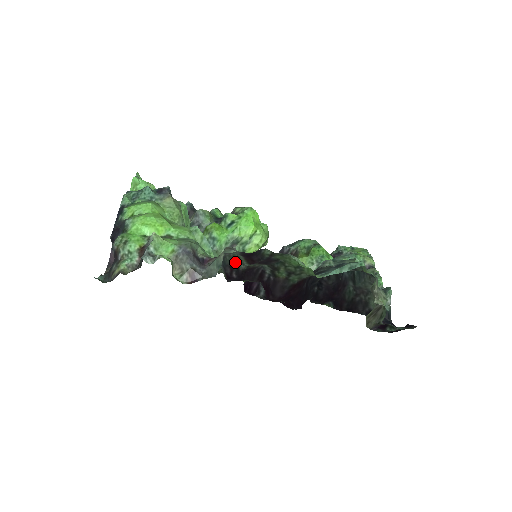
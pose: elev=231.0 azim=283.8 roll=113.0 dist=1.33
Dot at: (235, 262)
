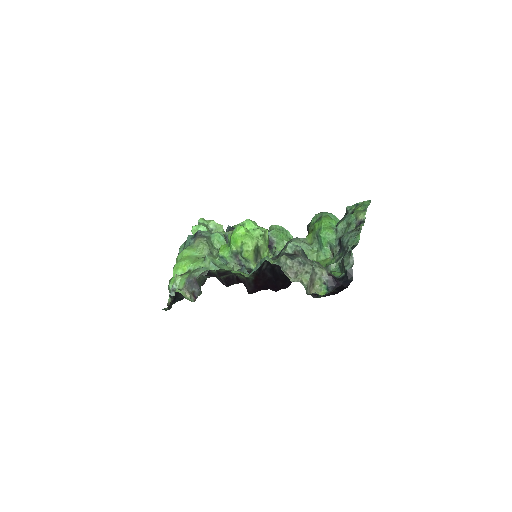
Dot at: occluded
